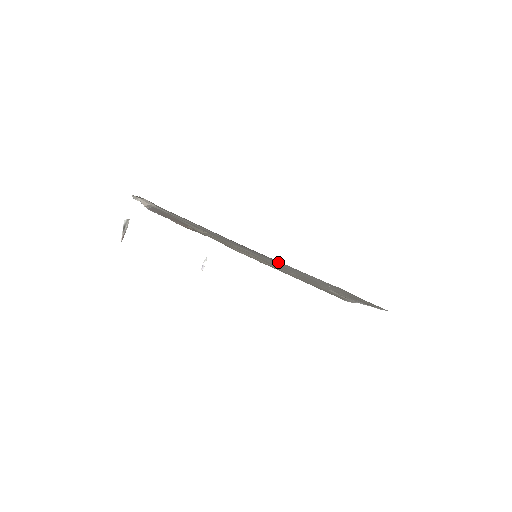
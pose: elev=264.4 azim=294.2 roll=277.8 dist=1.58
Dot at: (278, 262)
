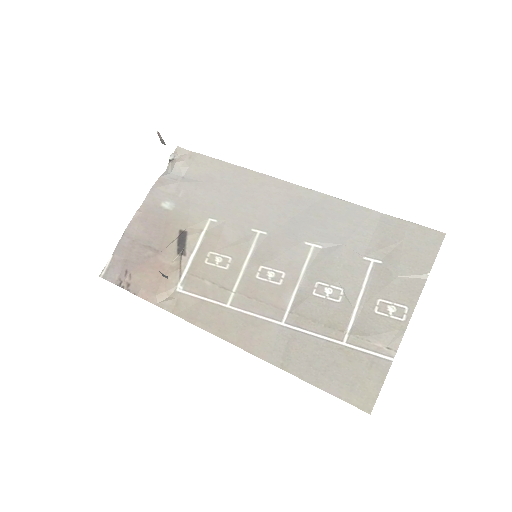
Dot at: (305, 209)
